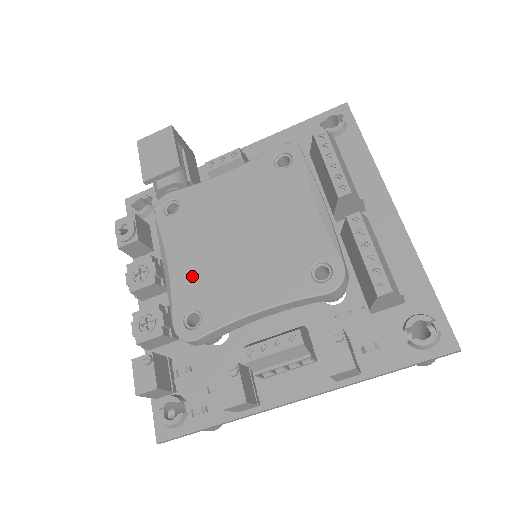
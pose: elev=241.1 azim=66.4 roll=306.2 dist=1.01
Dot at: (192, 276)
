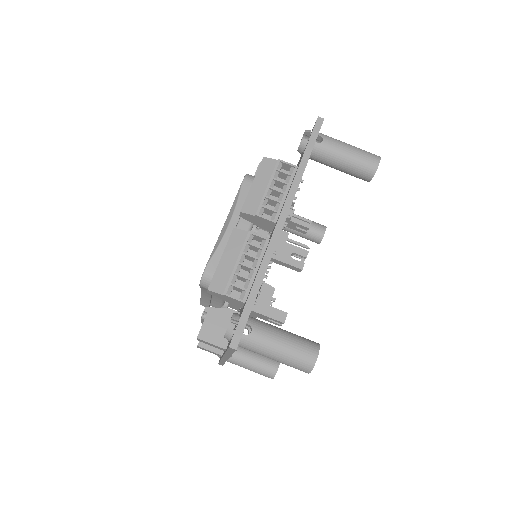
Dot at: occluded
